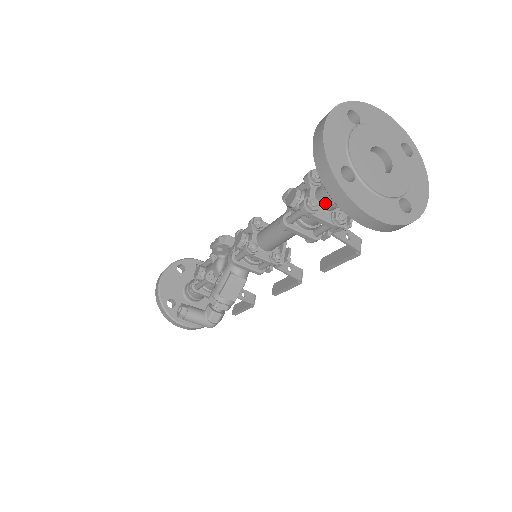
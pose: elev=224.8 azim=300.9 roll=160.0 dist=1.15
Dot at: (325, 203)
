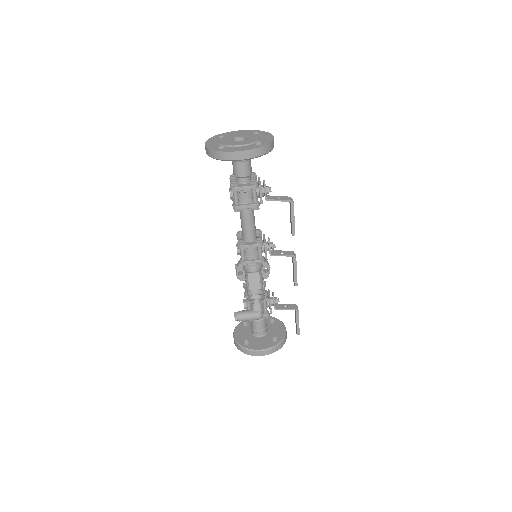
Dot at: (240, 180)
